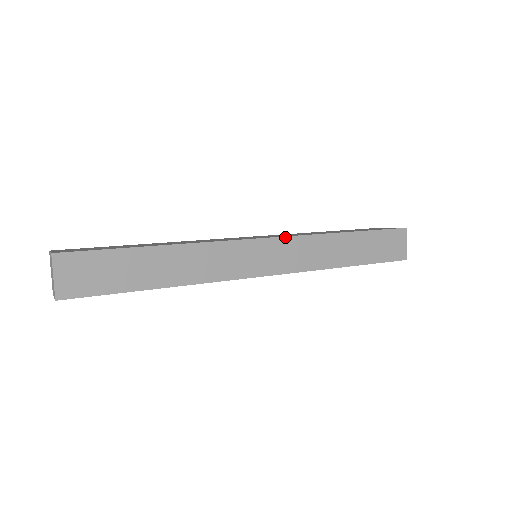
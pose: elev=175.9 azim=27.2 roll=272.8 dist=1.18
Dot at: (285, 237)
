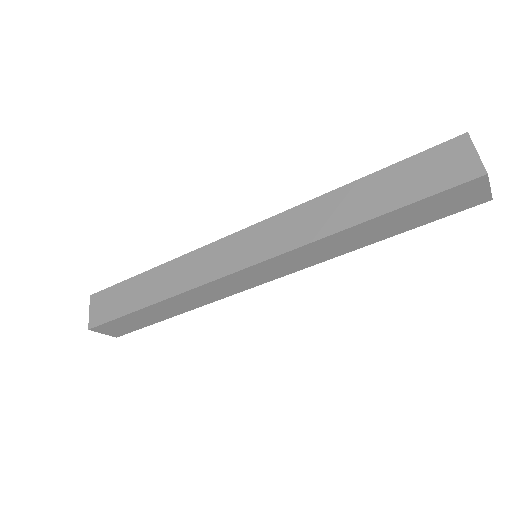
Dot at: (266, 220)
